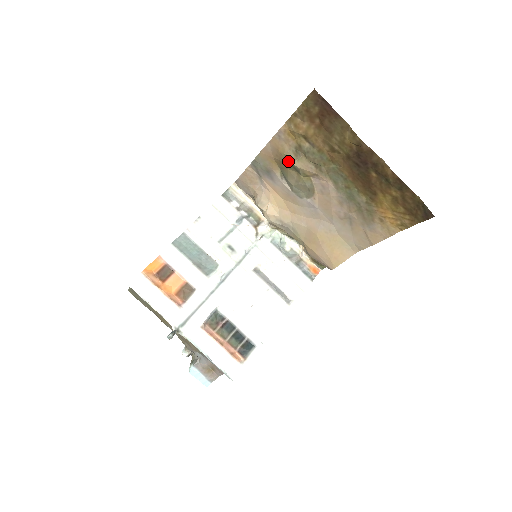
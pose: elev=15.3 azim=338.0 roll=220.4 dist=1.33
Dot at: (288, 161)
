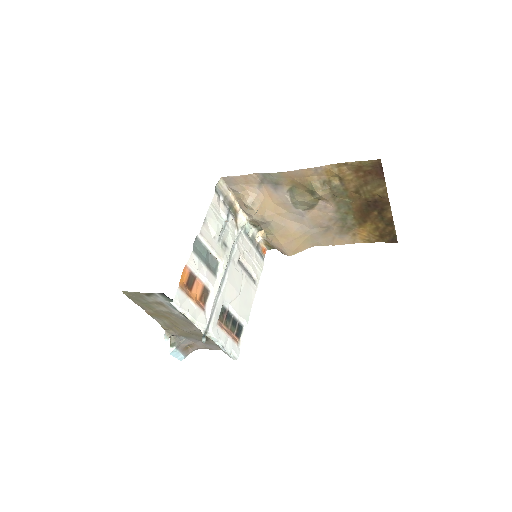
Dot at: (311, 188)
